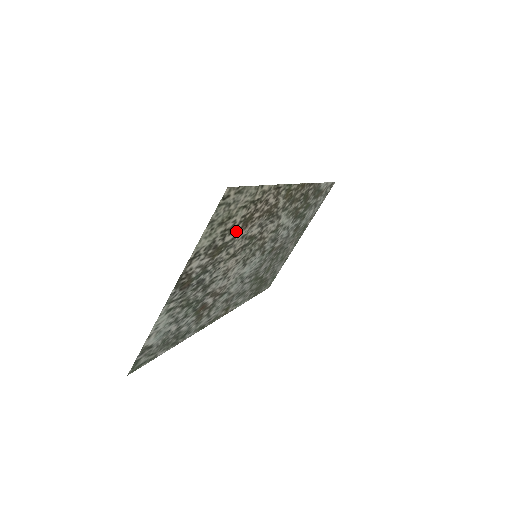
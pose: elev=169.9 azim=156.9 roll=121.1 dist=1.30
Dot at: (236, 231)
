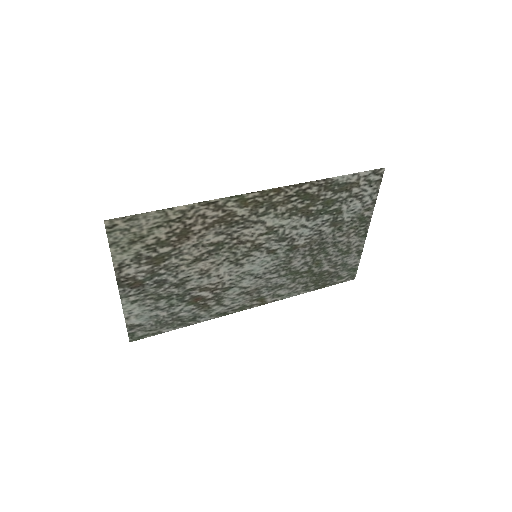
Dot at: (173, 243)
